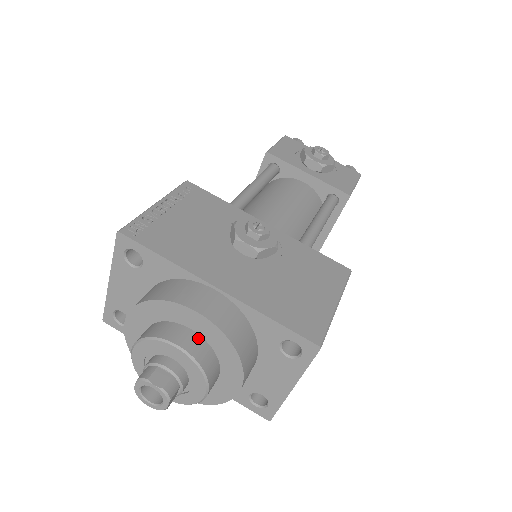
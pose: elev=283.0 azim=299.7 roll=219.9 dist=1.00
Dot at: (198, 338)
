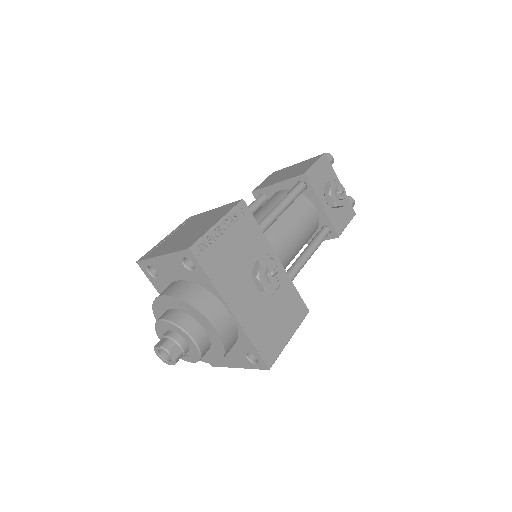
Dot at: (207, 337)
